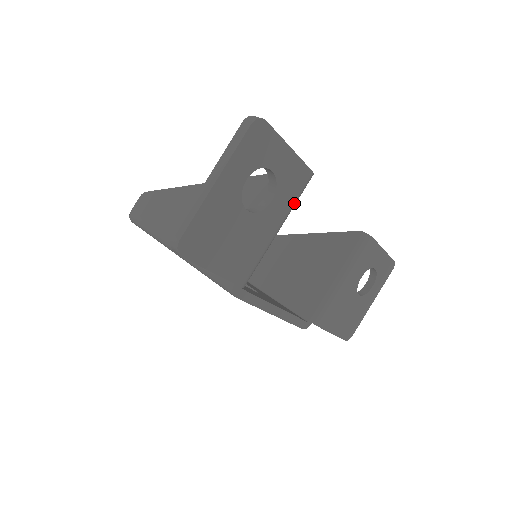
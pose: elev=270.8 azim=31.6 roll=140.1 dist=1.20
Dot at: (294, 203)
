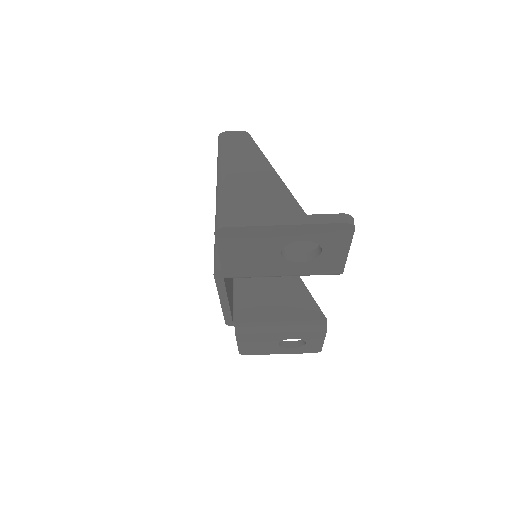
Dot at: occluded
